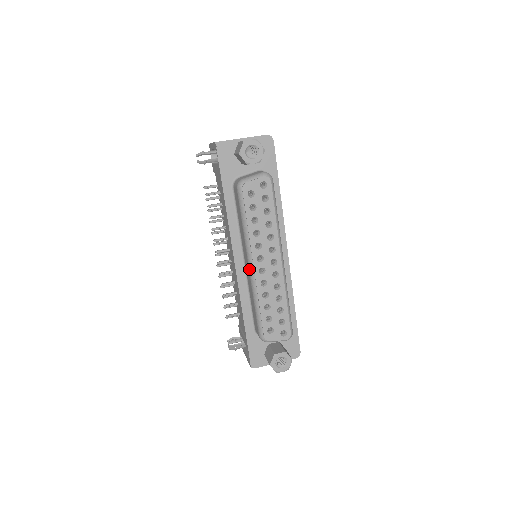
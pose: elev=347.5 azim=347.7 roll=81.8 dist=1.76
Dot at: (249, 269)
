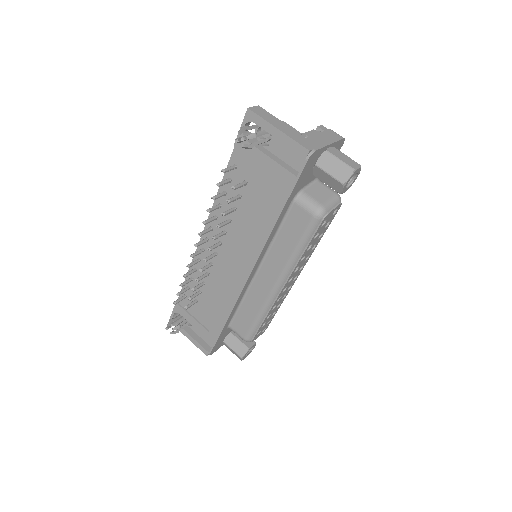
Dot at: (274, 289)
